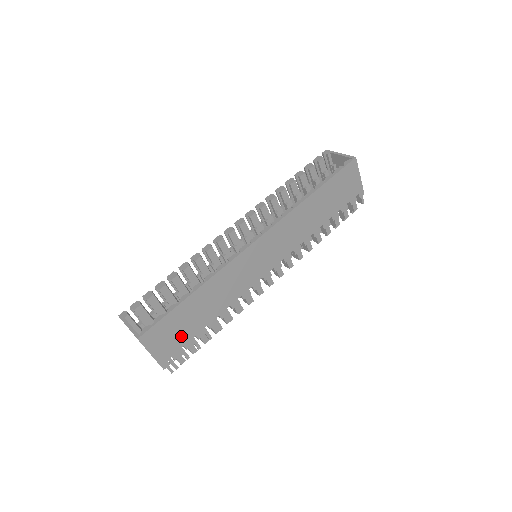
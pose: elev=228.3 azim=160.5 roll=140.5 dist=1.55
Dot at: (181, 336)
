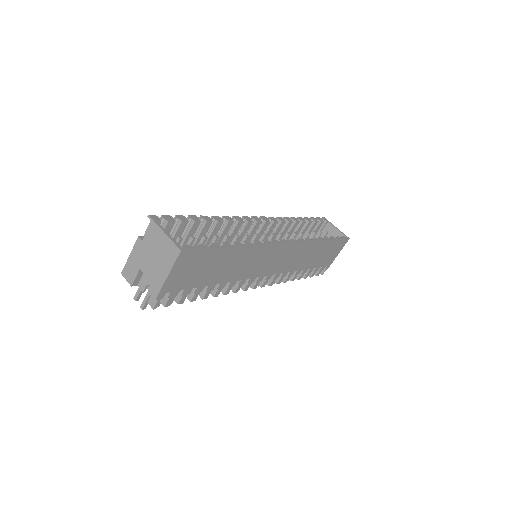
Dot at: (193, 278)
